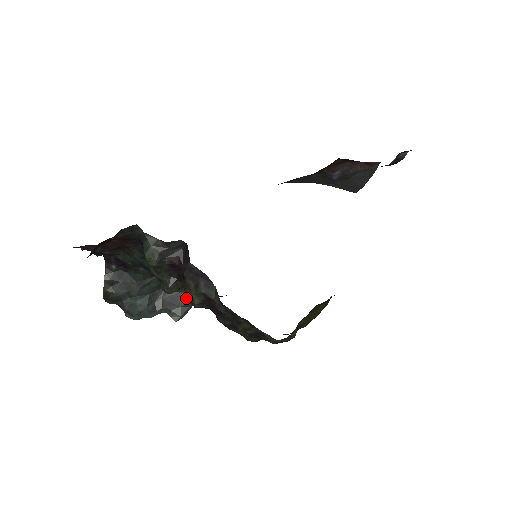
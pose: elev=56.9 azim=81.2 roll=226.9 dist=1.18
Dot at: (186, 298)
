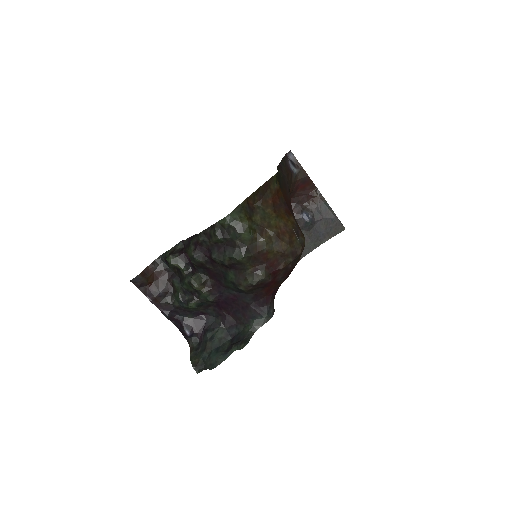
Dot at: (245, 332)
